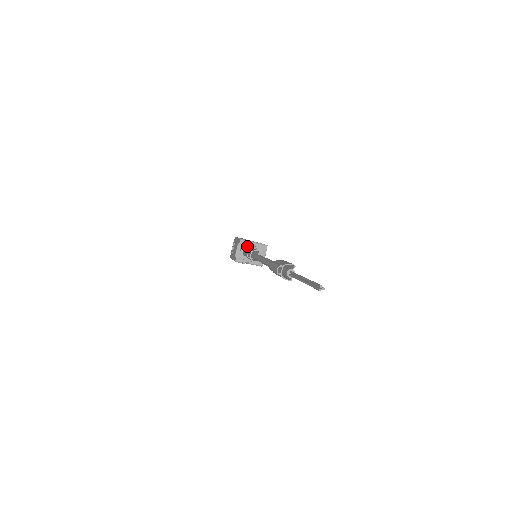
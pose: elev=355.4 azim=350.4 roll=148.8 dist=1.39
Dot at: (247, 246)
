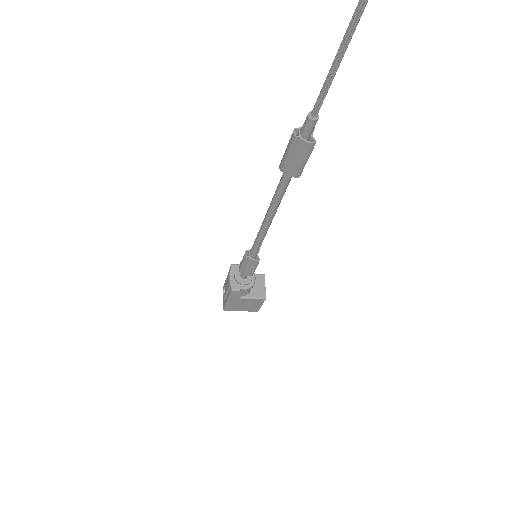
Dot at: occluded
